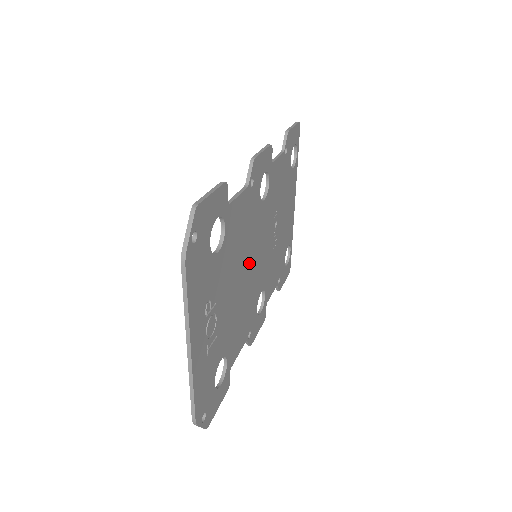
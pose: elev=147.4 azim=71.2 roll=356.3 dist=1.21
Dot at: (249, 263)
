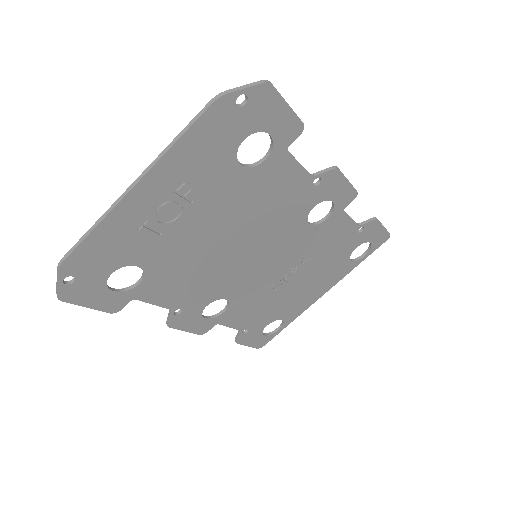
Dot at: (246, 244)
